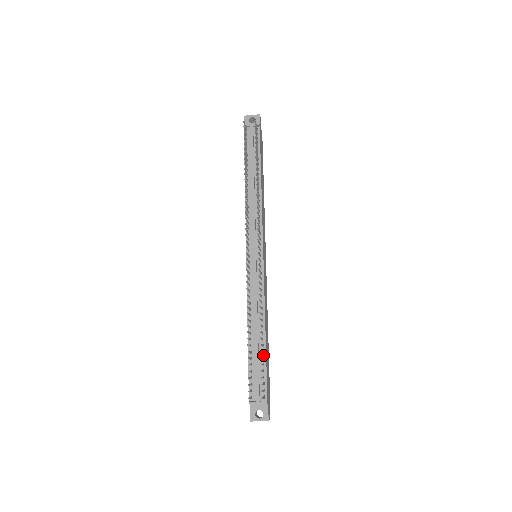
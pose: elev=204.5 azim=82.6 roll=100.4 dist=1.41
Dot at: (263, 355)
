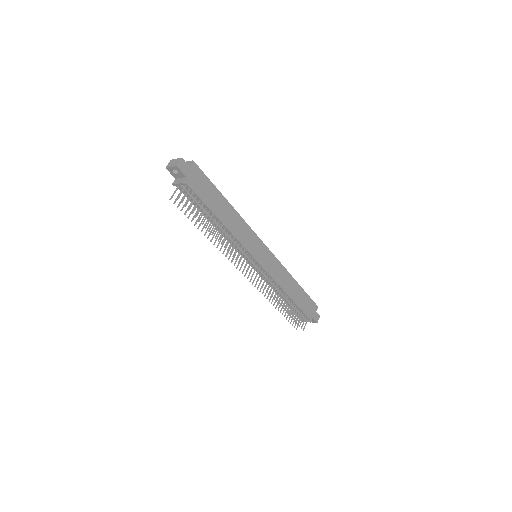
Dot at: (295, 305)
